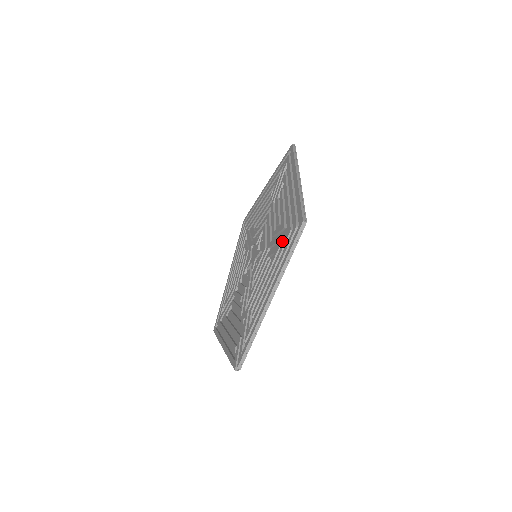
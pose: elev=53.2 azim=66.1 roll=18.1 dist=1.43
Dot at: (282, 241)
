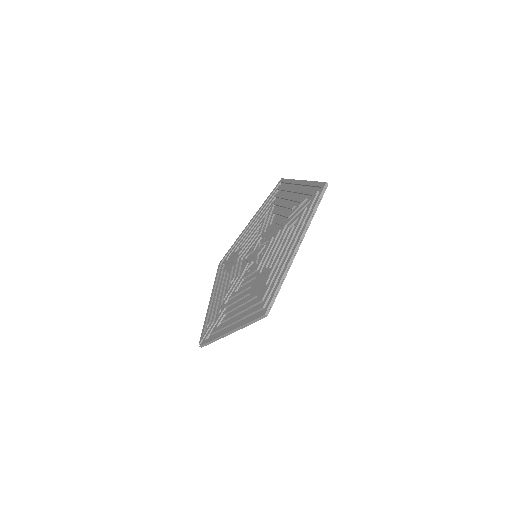
Dot at: (259, 292)
